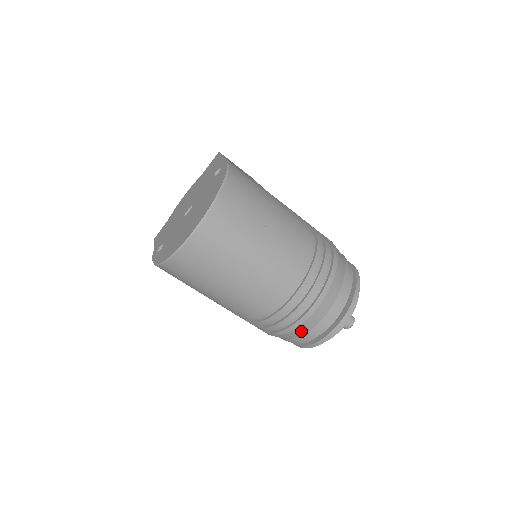
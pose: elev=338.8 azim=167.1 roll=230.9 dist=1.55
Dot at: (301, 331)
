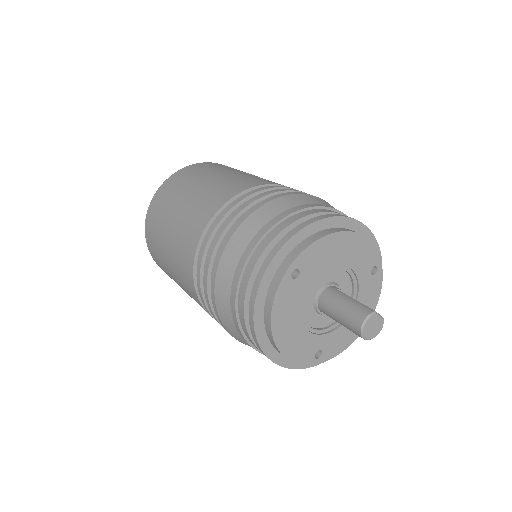
Dot at: (226, 278)
